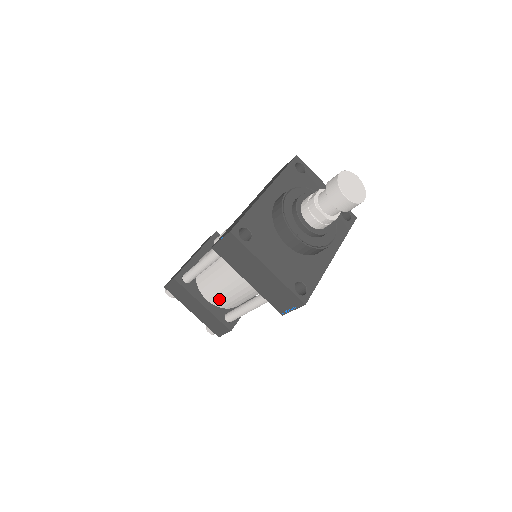
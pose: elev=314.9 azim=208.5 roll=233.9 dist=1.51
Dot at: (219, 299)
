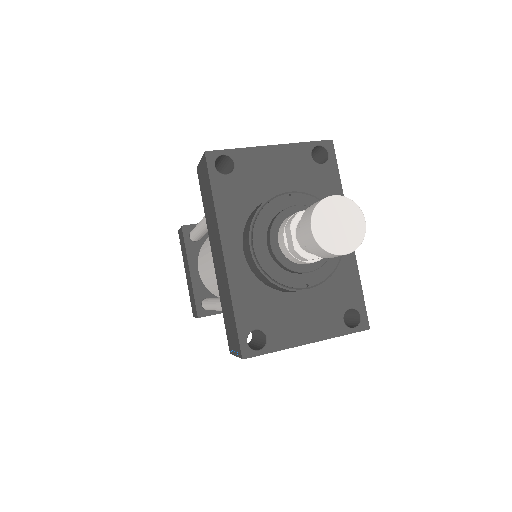
Dot at: occluded
